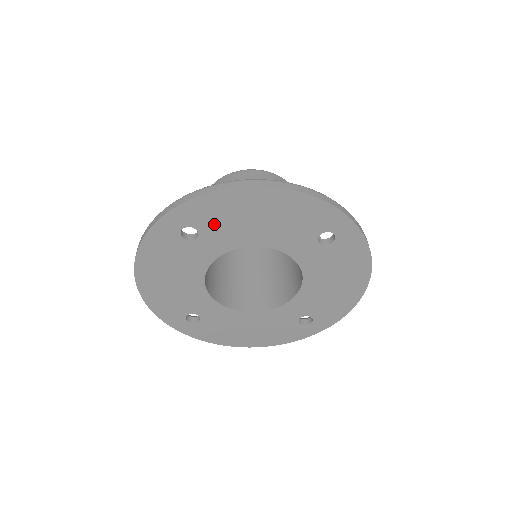
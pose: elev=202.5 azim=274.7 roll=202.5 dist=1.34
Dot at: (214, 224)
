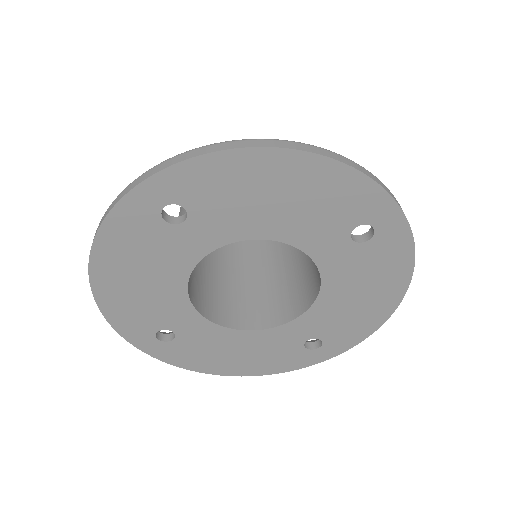
Dot at: (211, 202)
